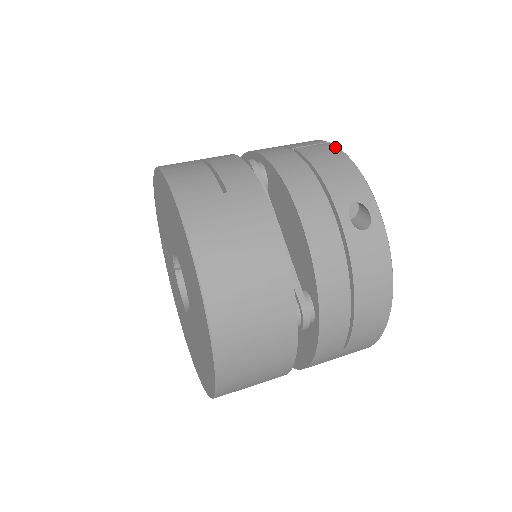
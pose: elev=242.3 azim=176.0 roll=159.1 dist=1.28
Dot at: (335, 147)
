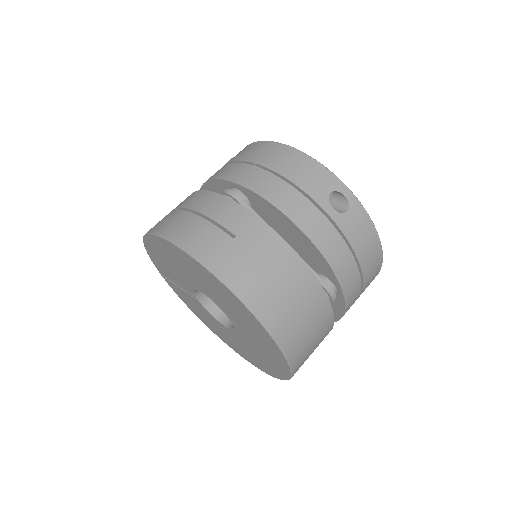
Dot at: (287, 147)
